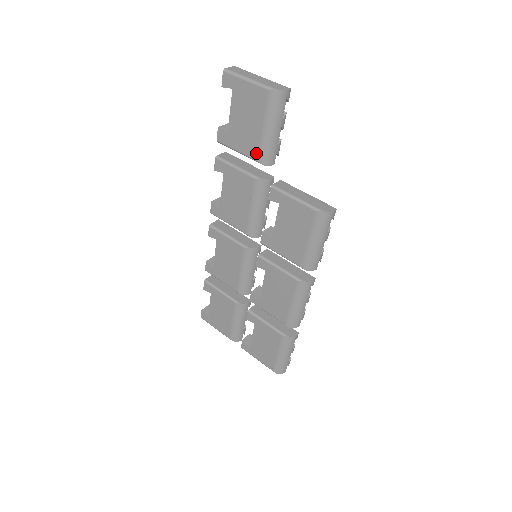
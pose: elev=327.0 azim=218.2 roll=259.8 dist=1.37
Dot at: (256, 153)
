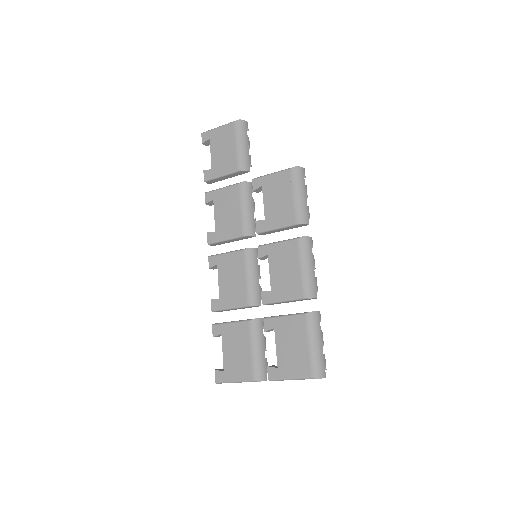
Dot at: (235, 165)
